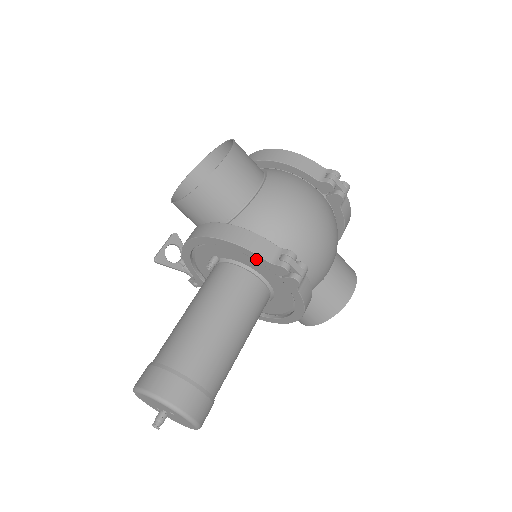
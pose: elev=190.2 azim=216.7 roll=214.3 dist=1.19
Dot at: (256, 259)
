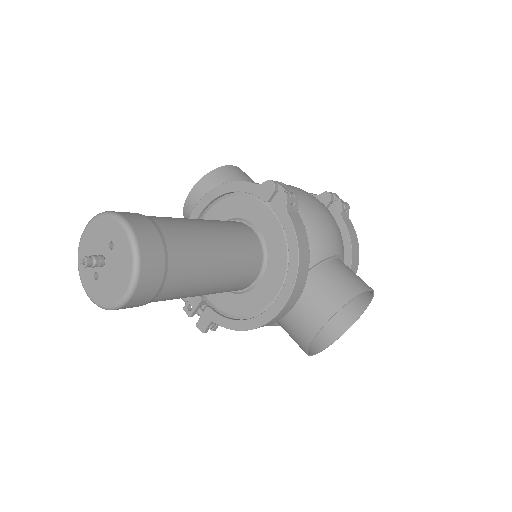
Dot at: (246, 190)
